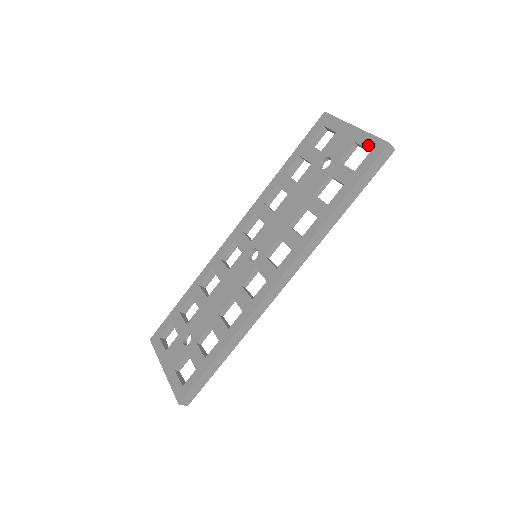
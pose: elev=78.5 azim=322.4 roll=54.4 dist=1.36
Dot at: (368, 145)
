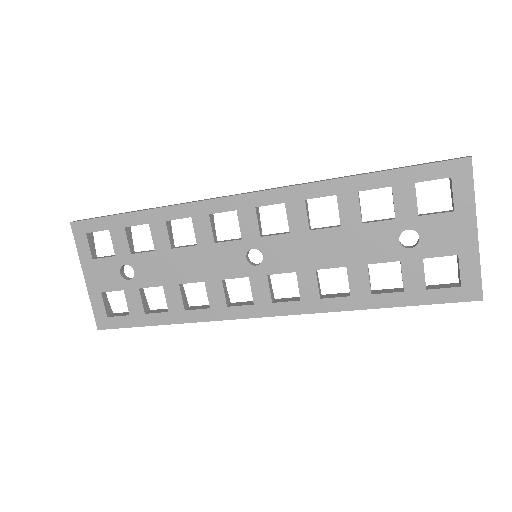
Dot at: (465, 277)
